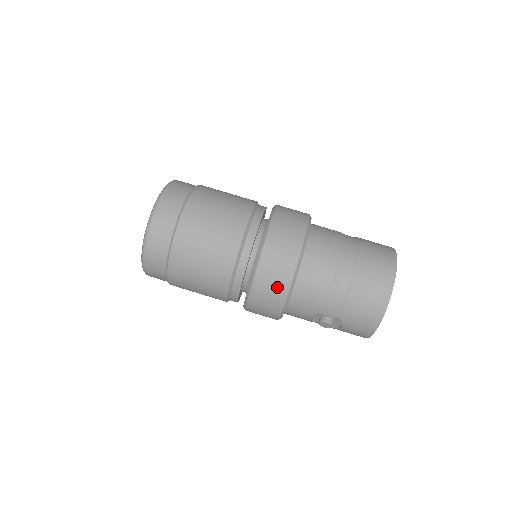
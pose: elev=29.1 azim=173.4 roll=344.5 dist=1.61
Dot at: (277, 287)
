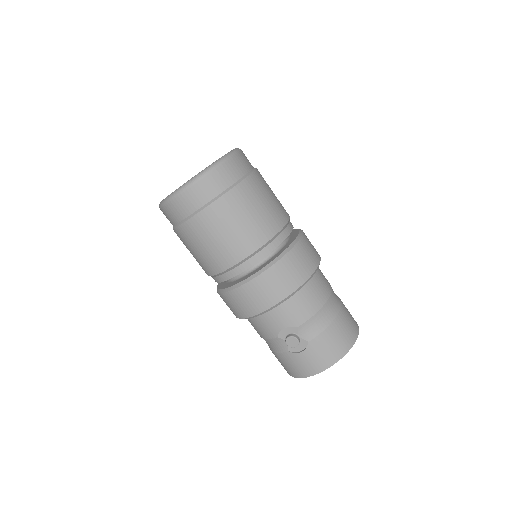
Dot at: (290, 280)
